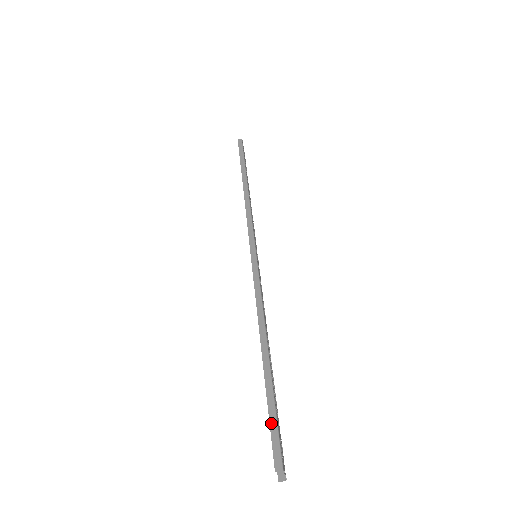
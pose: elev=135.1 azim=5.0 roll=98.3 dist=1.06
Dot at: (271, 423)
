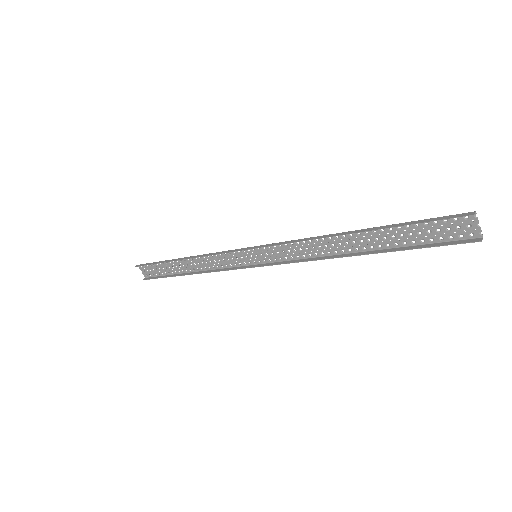
Dot at: (426, 221)
